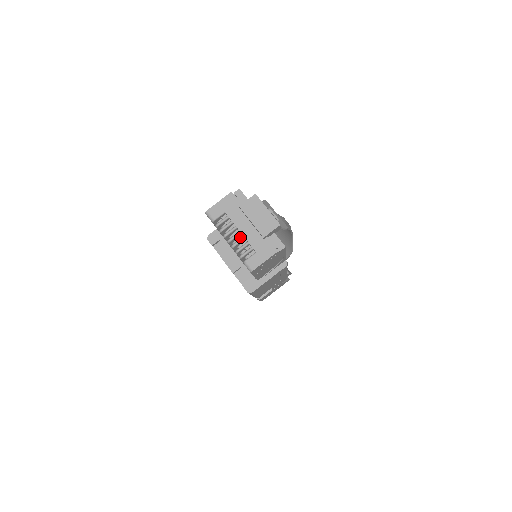
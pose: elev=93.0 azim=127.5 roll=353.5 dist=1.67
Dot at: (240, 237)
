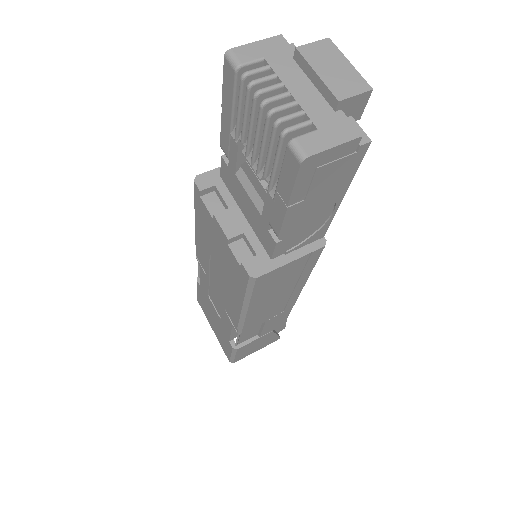
Dot at: occluded
